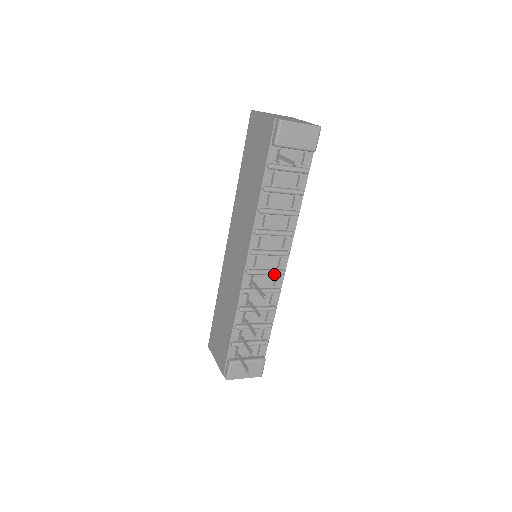
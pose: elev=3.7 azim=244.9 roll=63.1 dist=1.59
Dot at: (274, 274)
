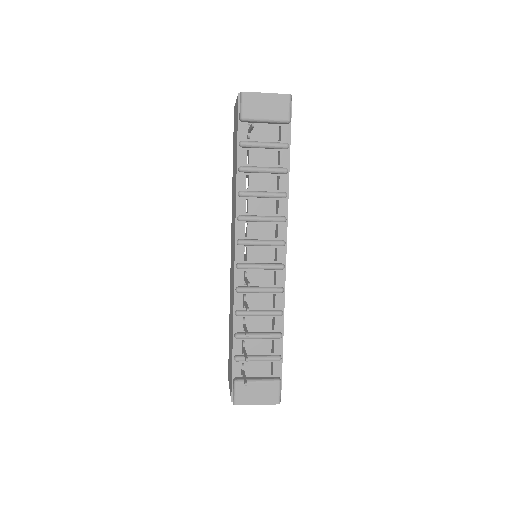
Dot at: (270, 268)
